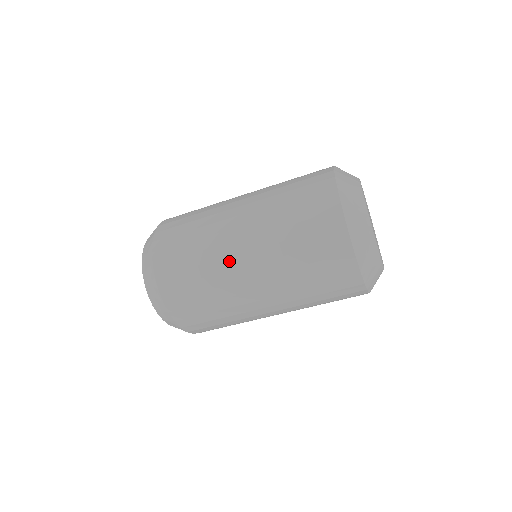
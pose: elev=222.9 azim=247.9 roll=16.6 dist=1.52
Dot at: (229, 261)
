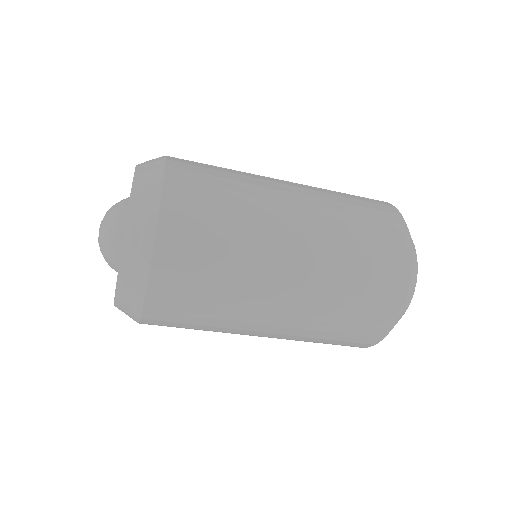
Dot at: (268, 271)
